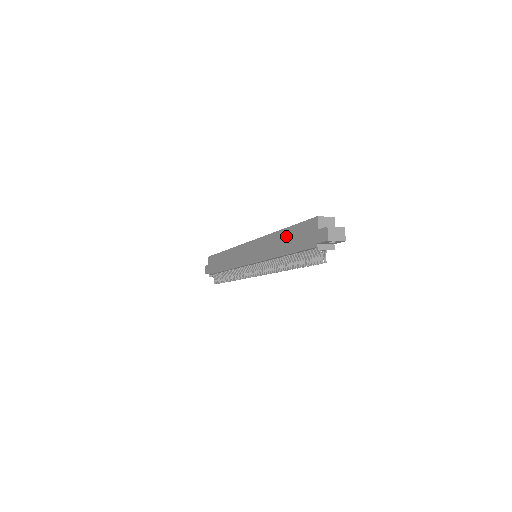
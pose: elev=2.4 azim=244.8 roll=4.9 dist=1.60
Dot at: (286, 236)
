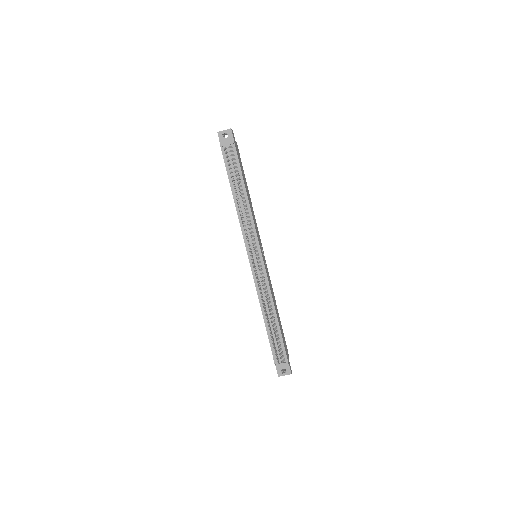
Dot at: occluded
